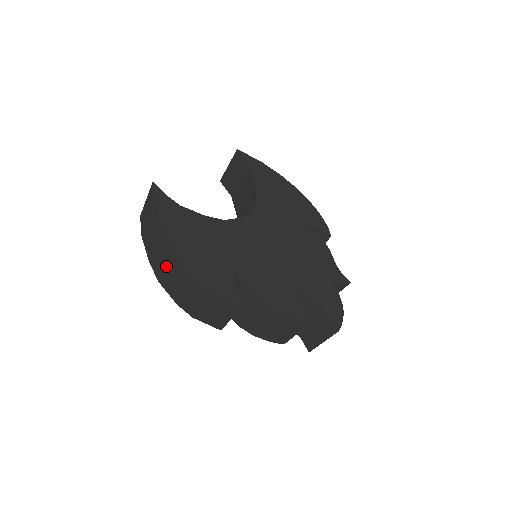
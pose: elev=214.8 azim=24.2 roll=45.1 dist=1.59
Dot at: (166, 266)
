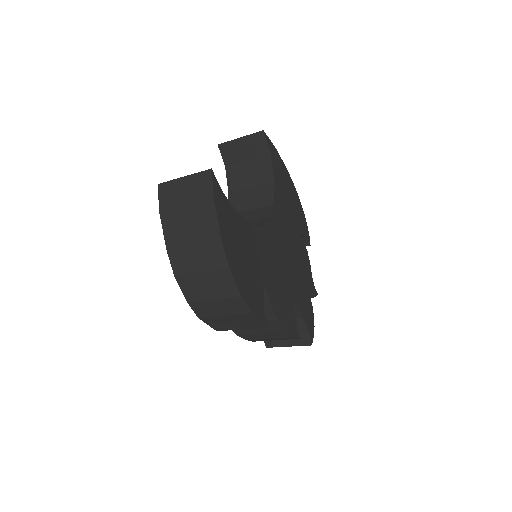
Dot at: (202, 270)
